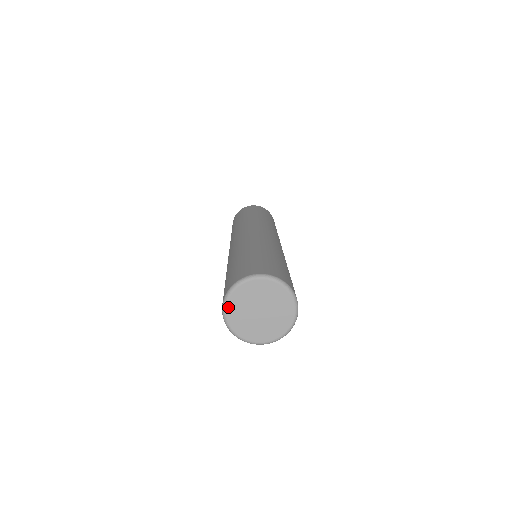
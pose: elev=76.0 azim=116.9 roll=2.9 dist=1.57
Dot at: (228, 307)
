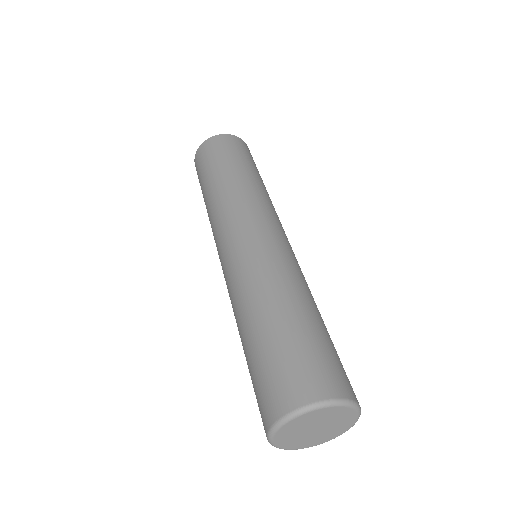
Dot at: (275, 440)
